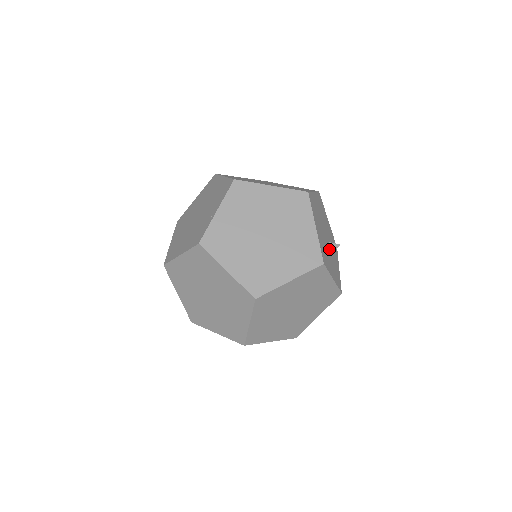
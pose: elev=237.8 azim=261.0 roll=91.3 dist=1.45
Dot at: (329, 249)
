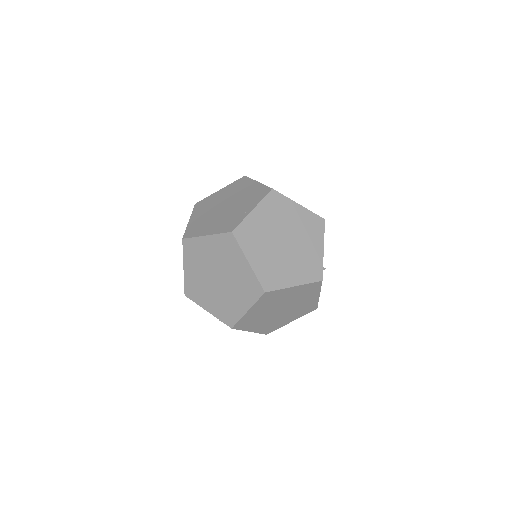
Dot at: occluded
